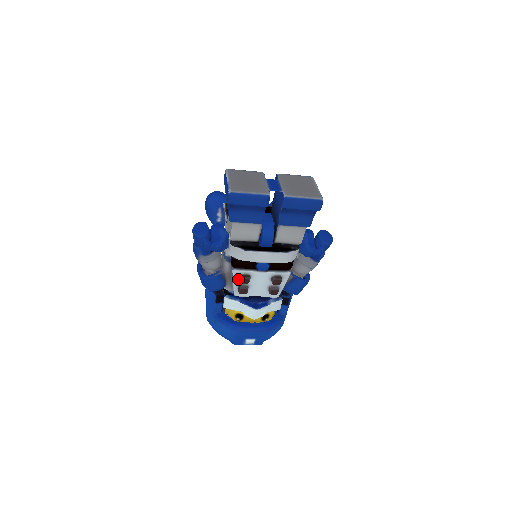
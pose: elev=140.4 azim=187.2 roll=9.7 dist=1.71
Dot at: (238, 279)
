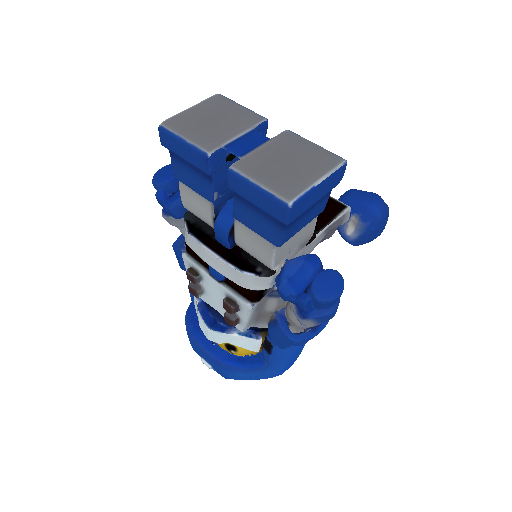
Dot at: occluded
